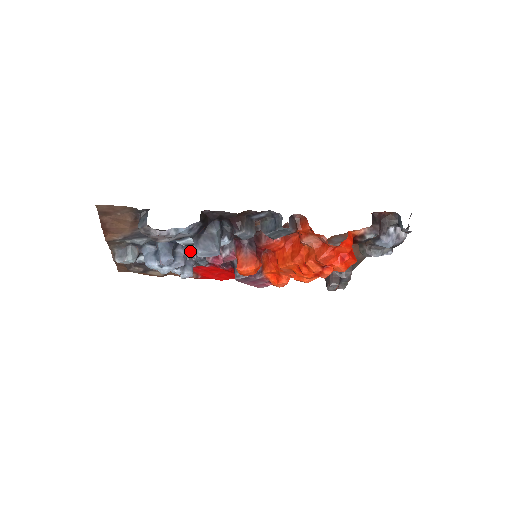
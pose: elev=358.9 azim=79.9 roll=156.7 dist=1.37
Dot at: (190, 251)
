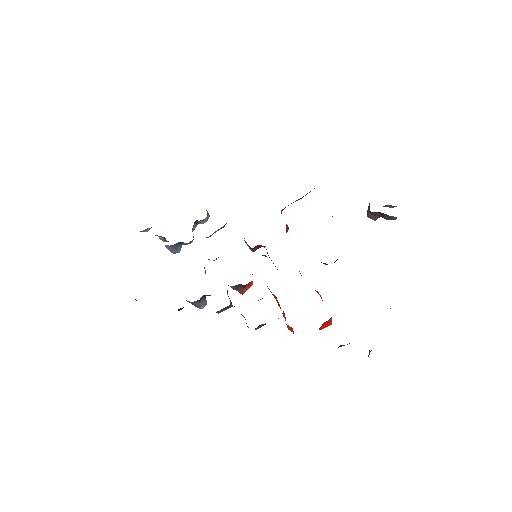
Dot at: occluded
